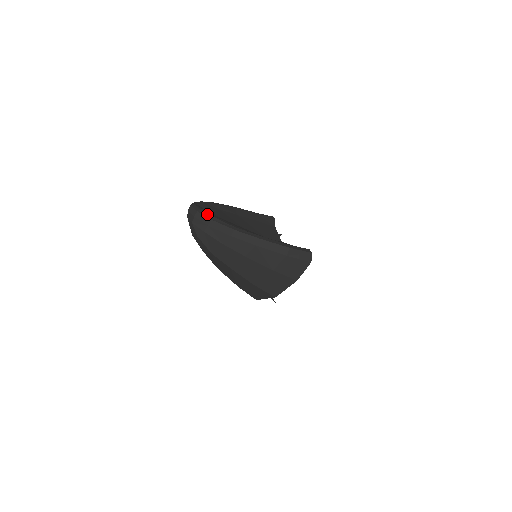
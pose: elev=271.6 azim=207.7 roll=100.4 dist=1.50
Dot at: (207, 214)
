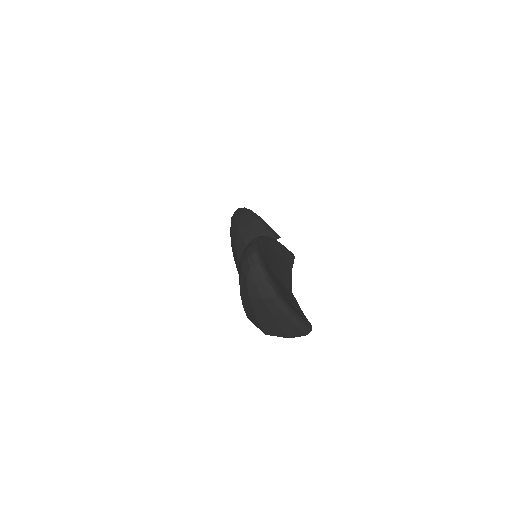
Dot at: (265, 269)
